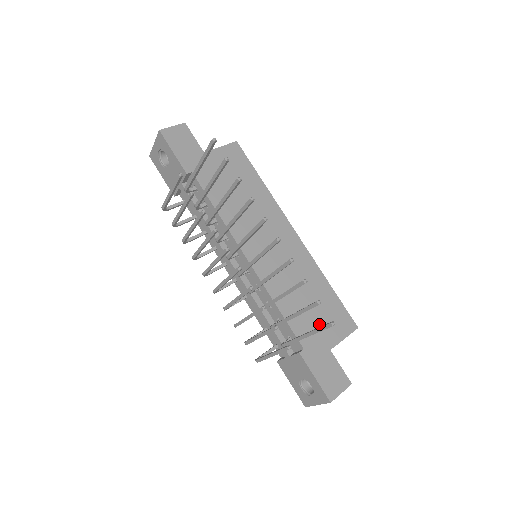
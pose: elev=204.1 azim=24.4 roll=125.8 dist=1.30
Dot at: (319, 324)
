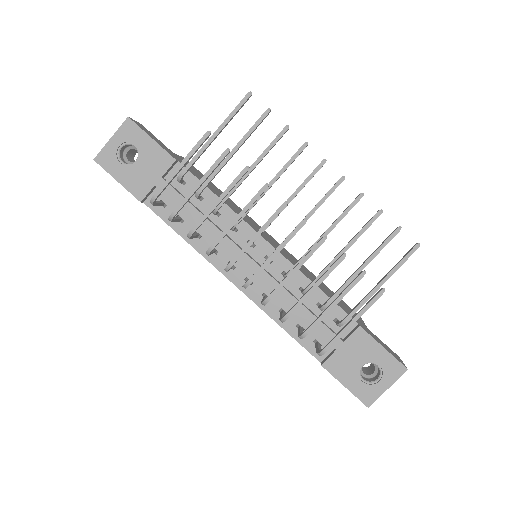
Dot at: (345, 308)
